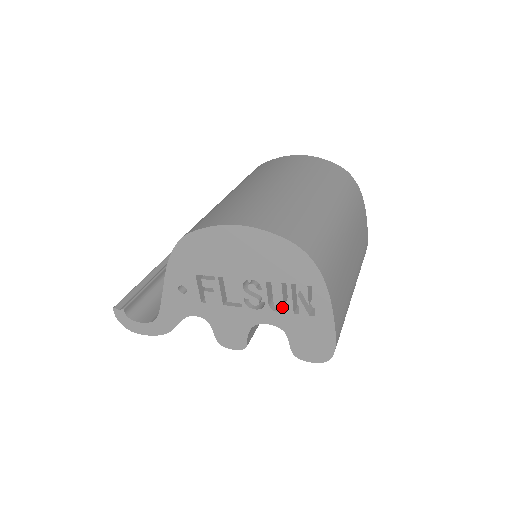
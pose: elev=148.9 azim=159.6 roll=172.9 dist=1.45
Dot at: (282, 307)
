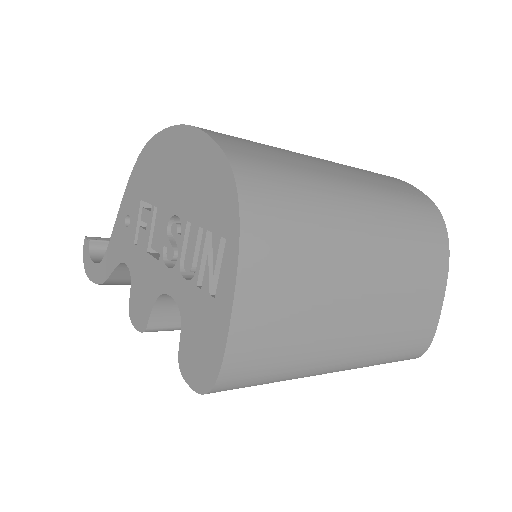
Dot at: (190, 270)
